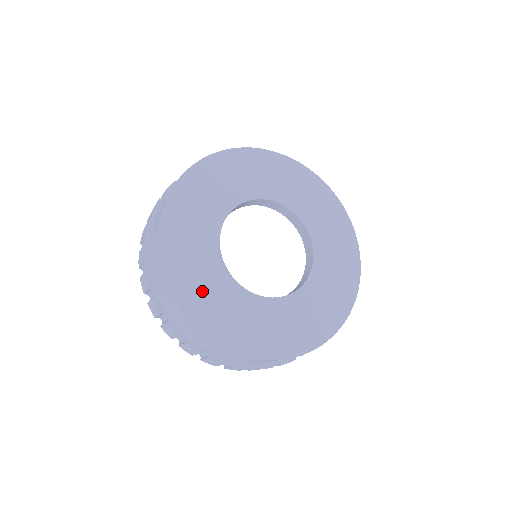
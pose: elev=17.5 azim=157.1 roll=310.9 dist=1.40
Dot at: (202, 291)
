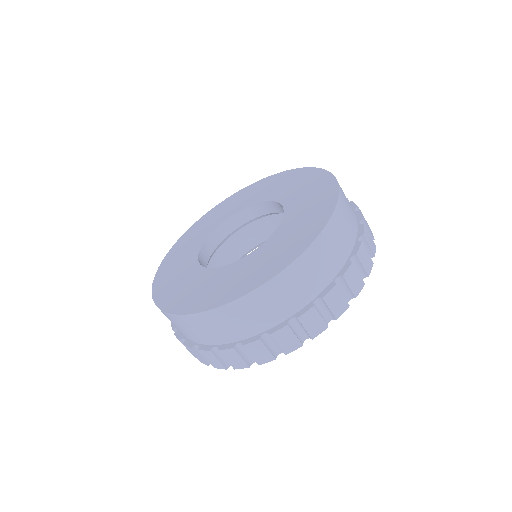
Dot at: (238, 280)
